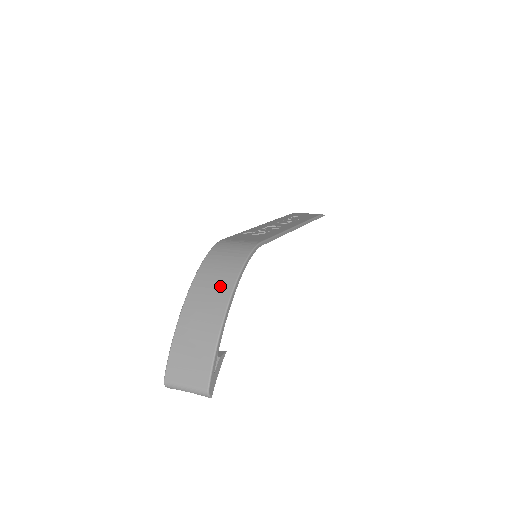
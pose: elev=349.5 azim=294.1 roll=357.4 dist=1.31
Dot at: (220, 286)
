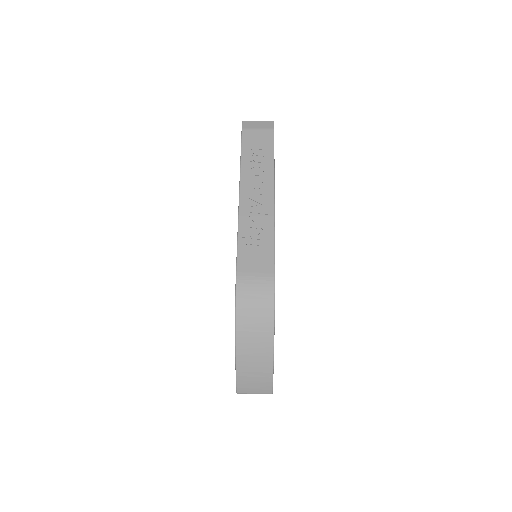
Dot at: (262, 335)
